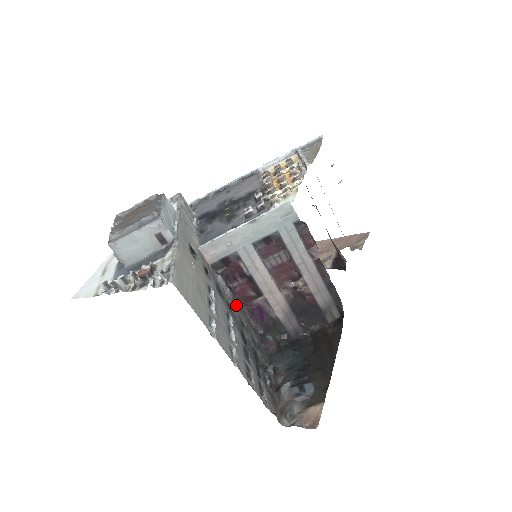
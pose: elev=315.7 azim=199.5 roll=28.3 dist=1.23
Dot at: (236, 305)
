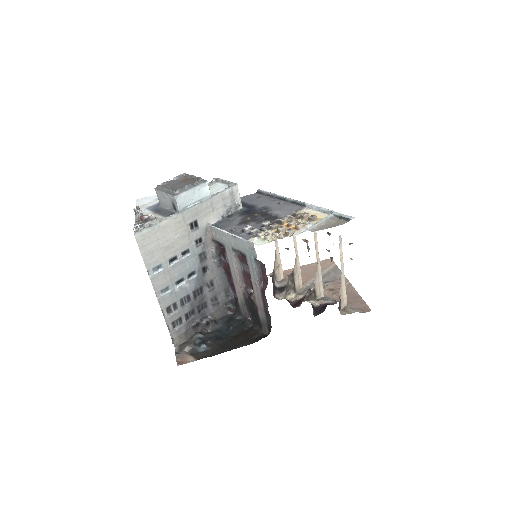
Dot at: (219, 272)
